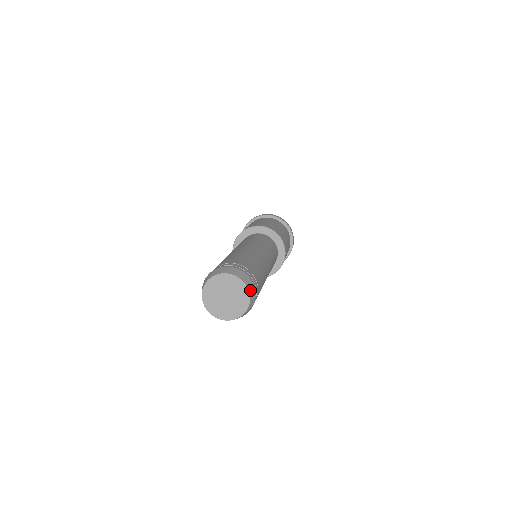
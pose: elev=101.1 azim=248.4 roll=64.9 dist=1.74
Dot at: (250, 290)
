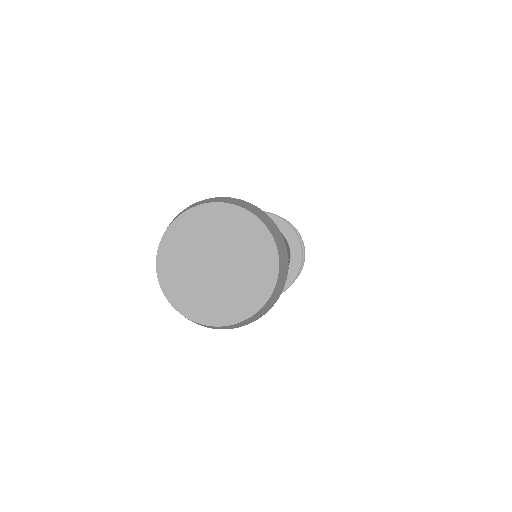
Dot at: (276, 240)
